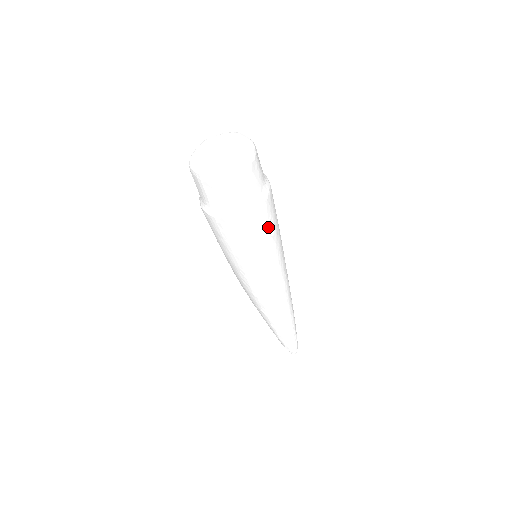
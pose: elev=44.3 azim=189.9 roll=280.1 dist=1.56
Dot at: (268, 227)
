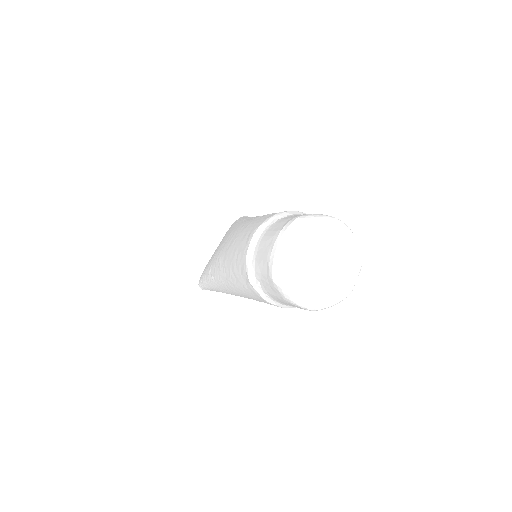
Dot at: occluded
